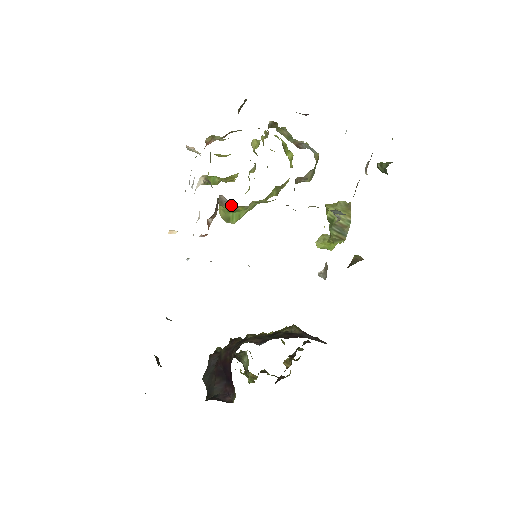
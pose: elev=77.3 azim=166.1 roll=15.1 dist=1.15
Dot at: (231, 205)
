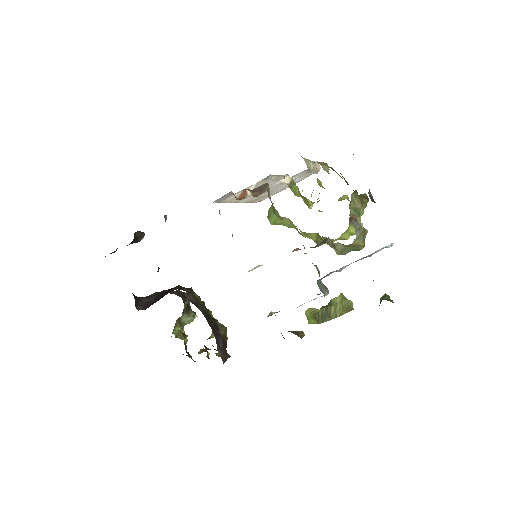
Dot at: (271, 201)
